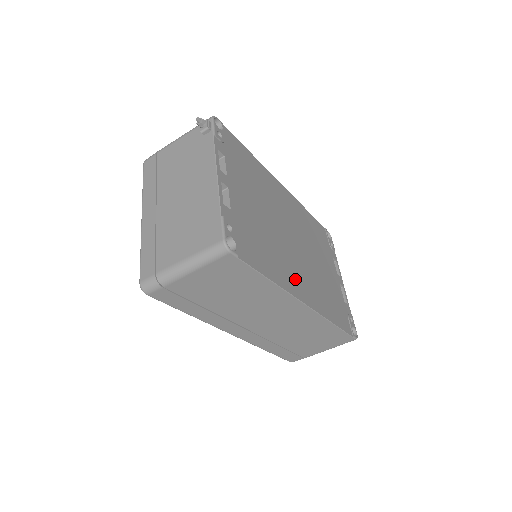
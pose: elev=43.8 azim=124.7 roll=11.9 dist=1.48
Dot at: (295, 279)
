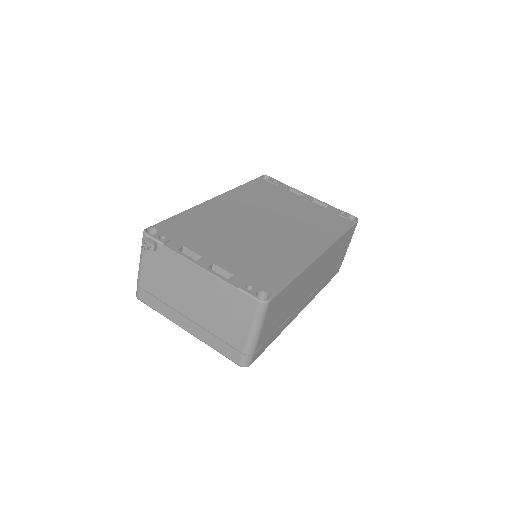
Dot at: (299, 249)
